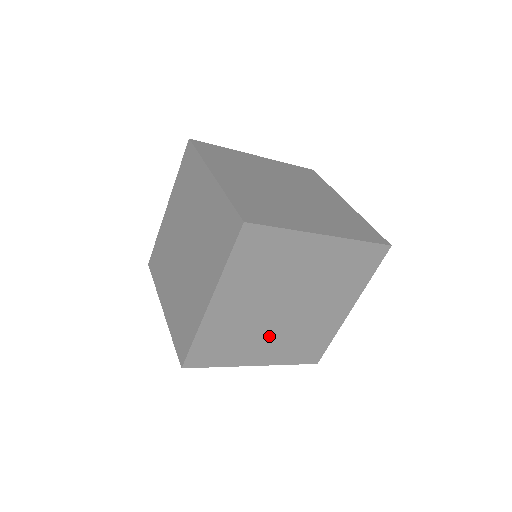
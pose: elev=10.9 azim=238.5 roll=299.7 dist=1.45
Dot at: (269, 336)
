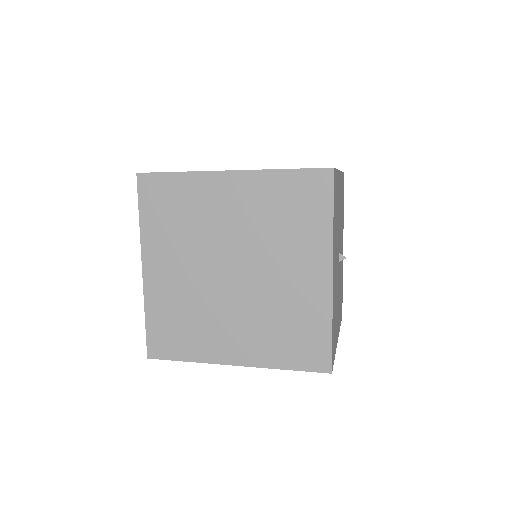
Dot at: occluded
